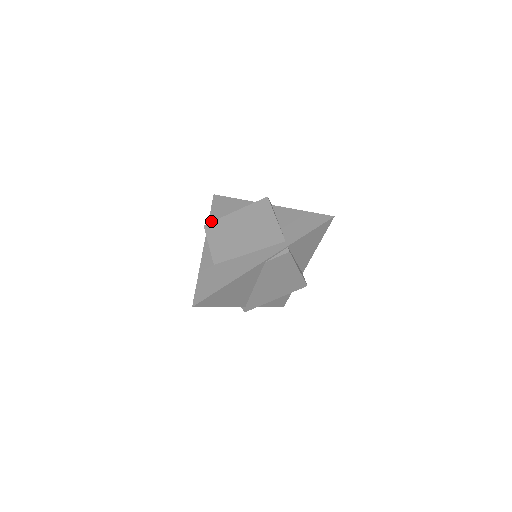
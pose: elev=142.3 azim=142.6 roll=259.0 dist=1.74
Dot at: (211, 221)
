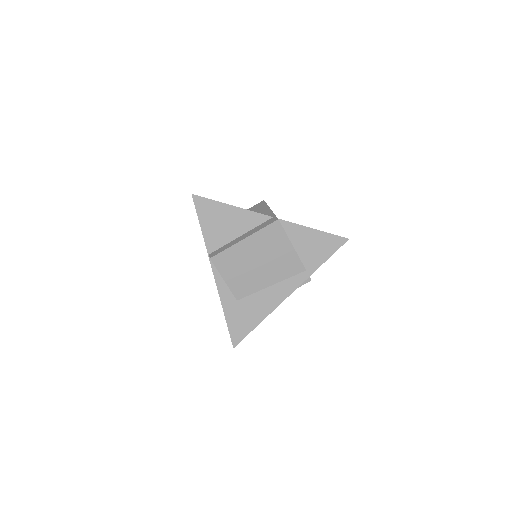
Dot at: (208, 240)
